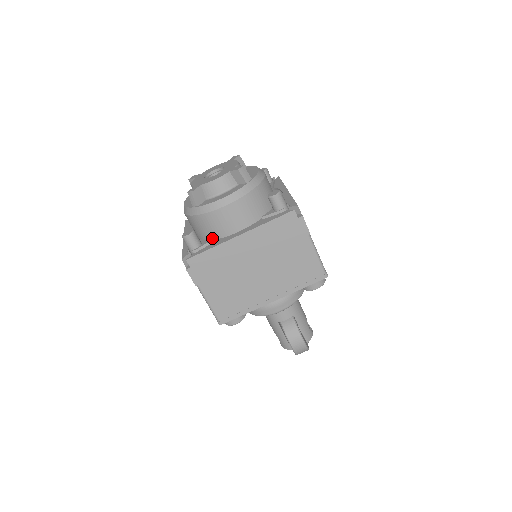
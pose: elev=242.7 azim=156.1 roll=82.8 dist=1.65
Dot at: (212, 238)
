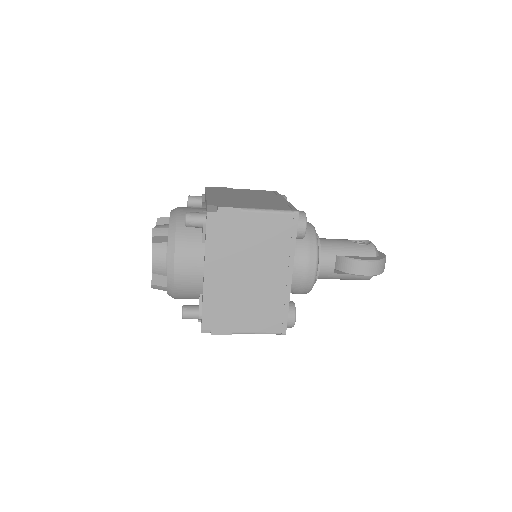
Dot at: (202, 293)
